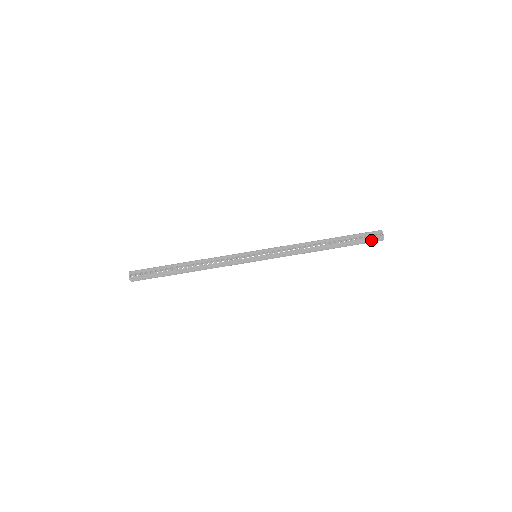
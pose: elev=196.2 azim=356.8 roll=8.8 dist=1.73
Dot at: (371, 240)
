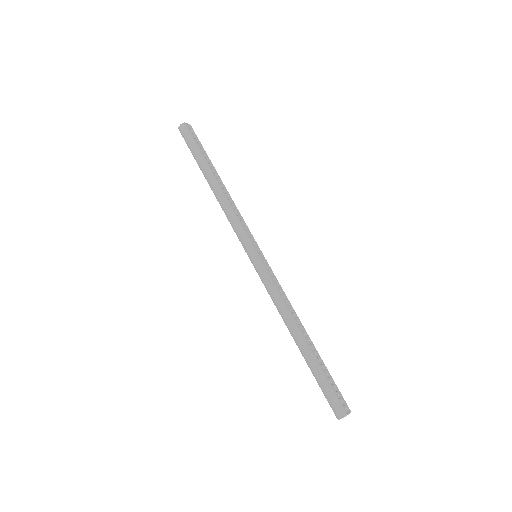
Dot at: (336, 398)
